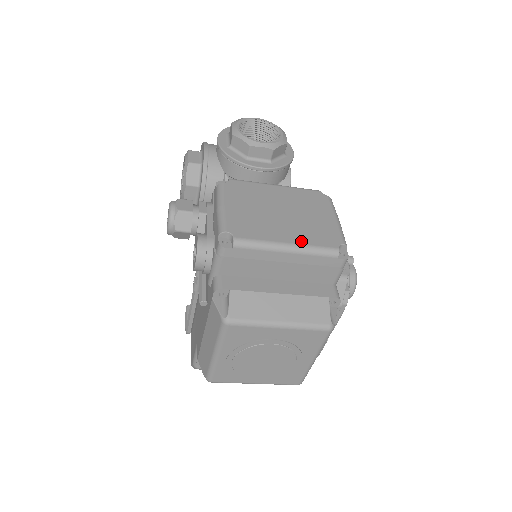
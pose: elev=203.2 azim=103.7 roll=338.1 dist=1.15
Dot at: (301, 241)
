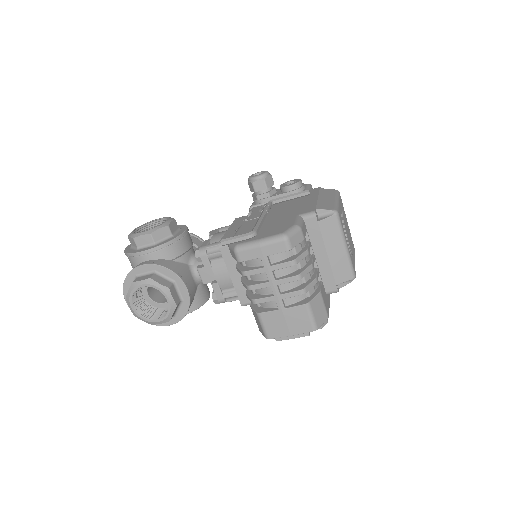
Dot at: occluded
